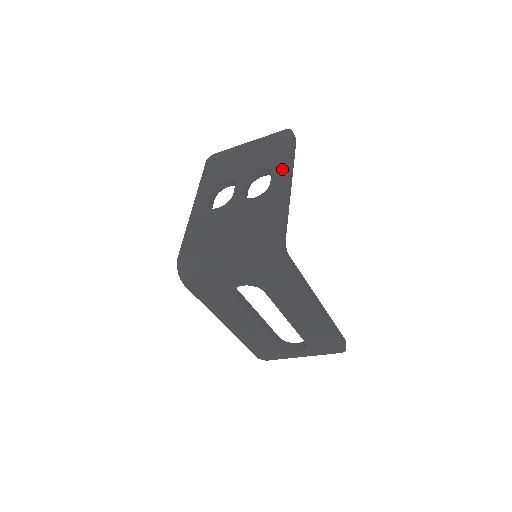
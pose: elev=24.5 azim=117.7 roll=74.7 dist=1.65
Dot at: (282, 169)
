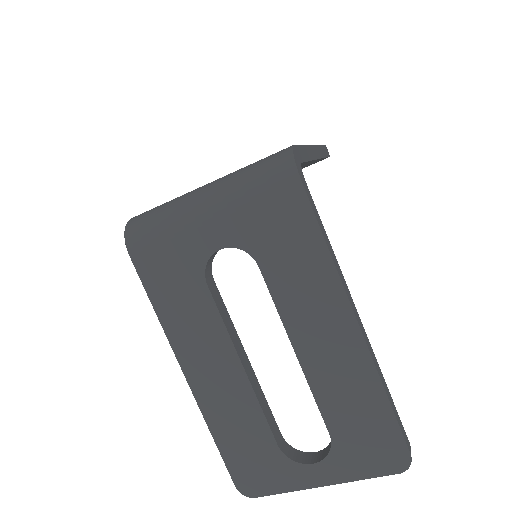
Dot at: occluded
